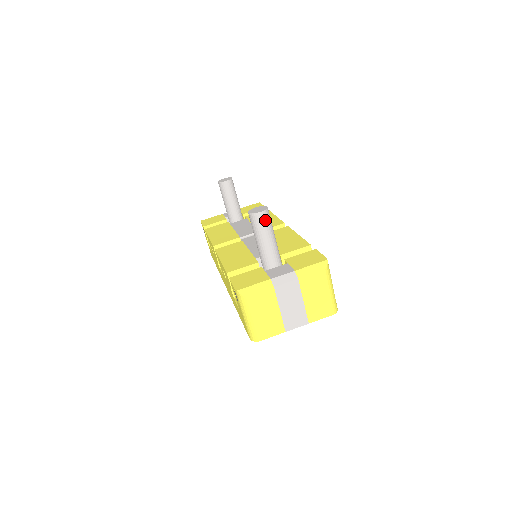
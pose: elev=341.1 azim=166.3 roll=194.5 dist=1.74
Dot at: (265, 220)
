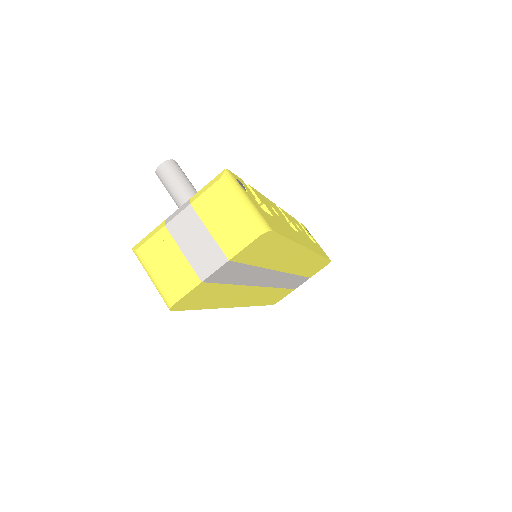
Dot at: (168, 171)
